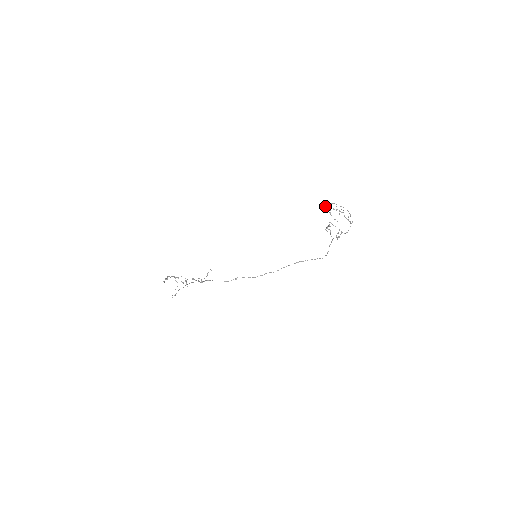
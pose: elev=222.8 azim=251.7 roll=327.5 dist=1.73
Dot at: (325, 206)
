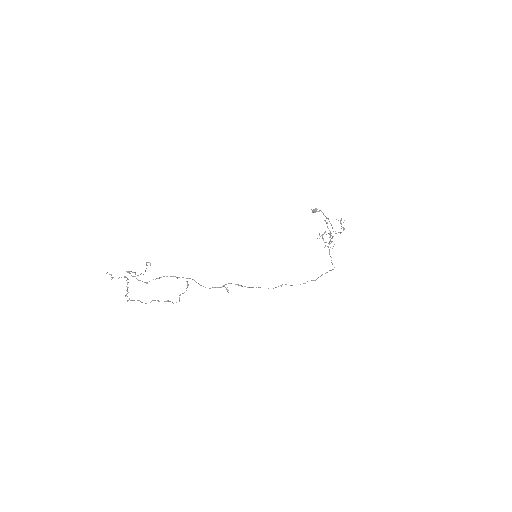
Dot at: (314, 212)
